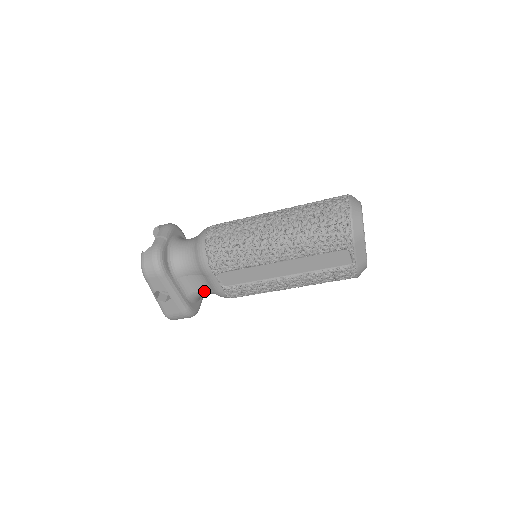
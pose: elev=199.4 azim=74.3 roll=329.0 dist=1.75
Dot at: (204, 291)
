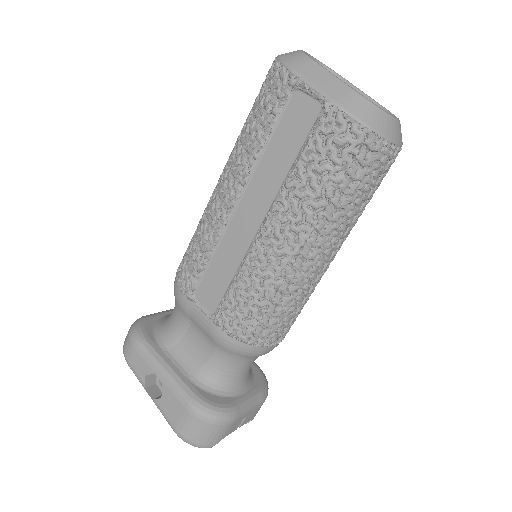
Dot at: (212, 357)
